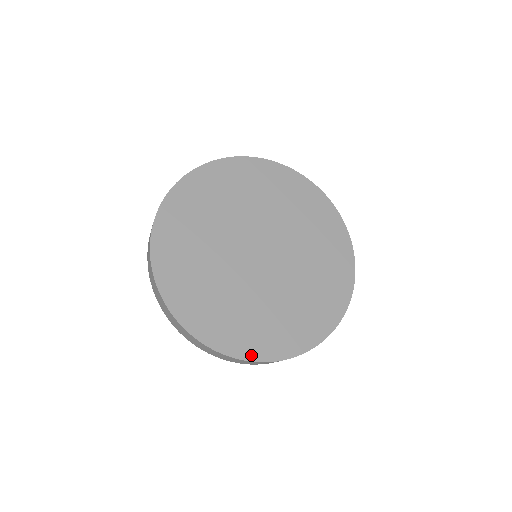
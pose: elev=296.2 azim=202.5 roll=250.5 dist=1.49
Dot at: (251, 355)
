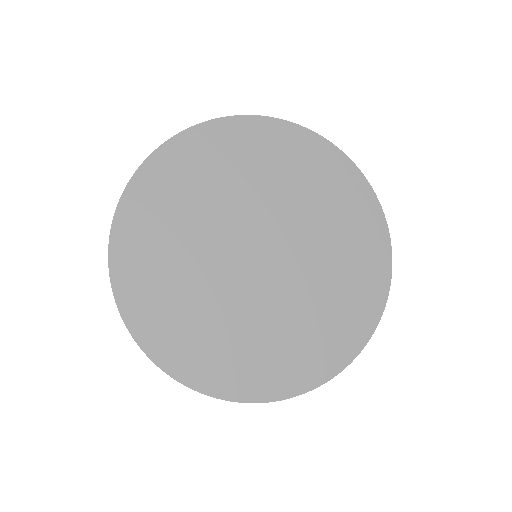
Dot at: (241, 394)
